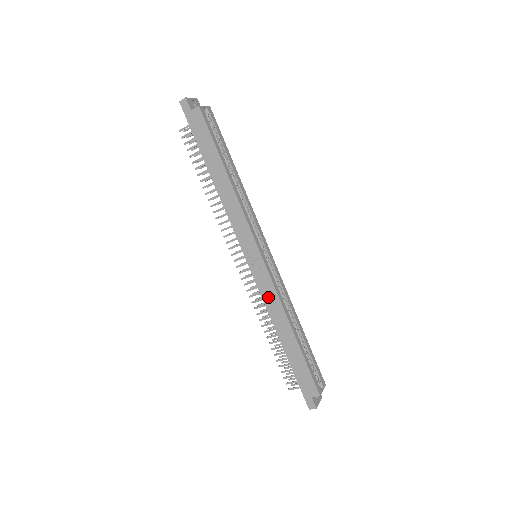
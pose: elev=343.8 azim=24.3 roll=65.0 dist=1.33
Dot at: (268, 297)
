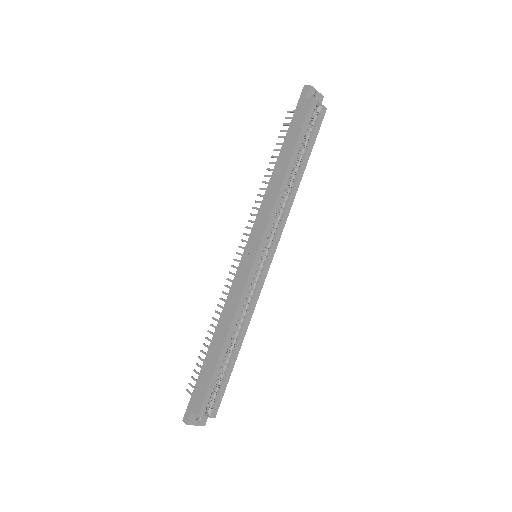
Dot at: (233, 295)
